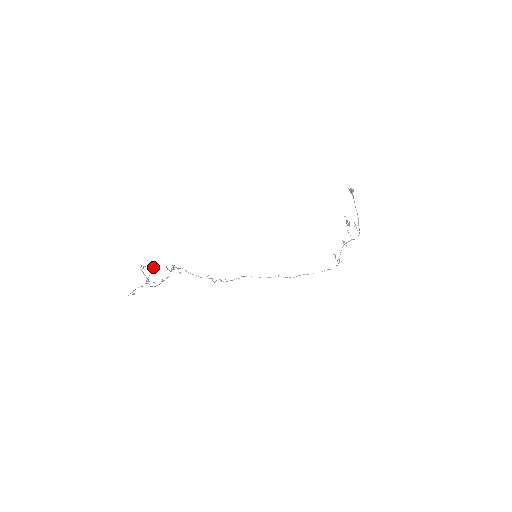
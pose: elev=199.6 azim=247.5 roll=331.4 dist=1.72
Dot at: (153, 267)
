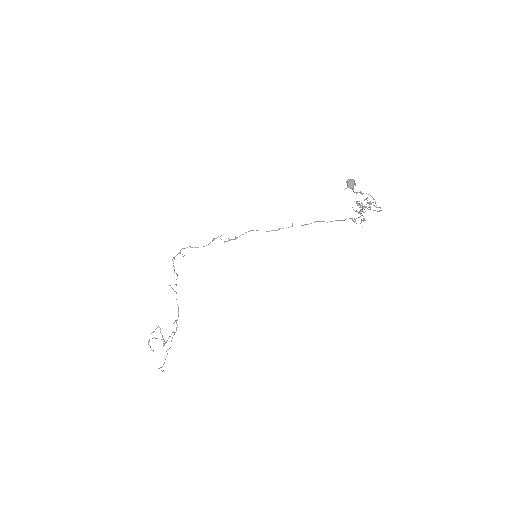
Dot at: occluded
